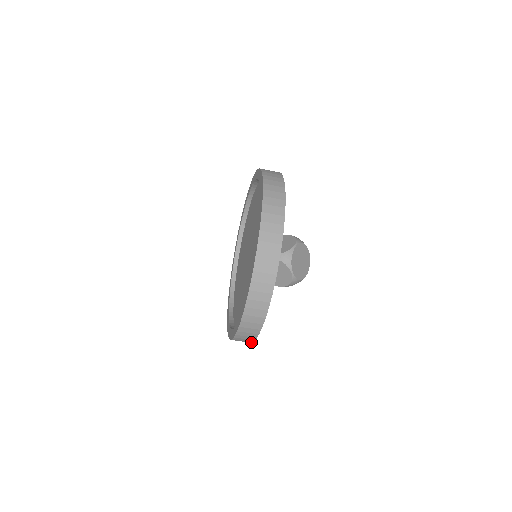
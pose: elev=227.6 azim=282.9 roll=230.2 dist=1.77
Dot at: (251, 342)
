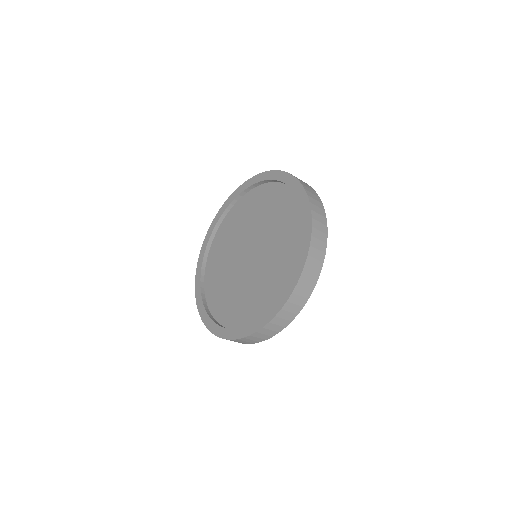
Dot at: occluded
